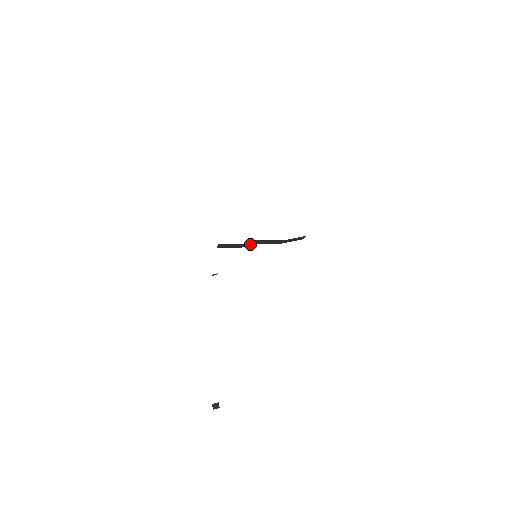
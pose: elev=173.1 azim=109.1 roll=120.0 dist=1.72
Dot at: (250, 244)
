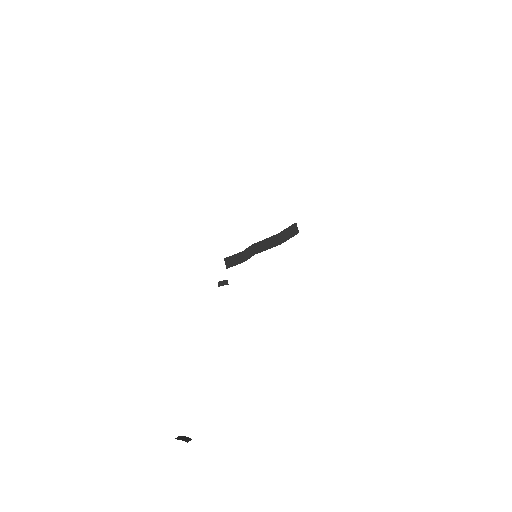
Dot at: (253, 255)
